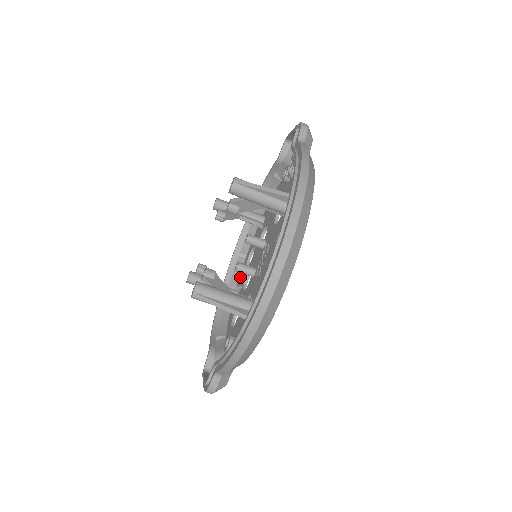
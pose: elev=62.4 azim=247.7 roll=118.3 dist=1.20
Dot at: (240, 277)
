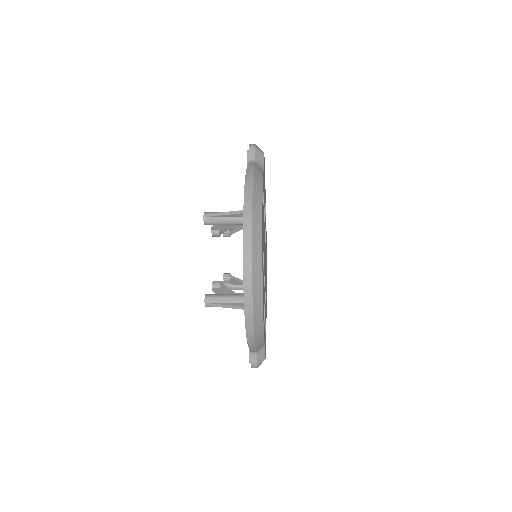
Dot at: occluded
